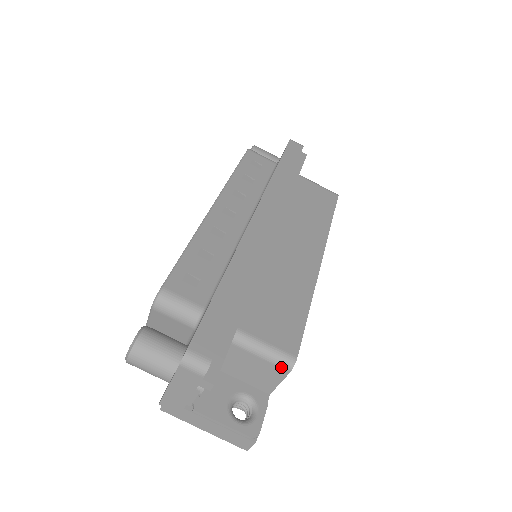
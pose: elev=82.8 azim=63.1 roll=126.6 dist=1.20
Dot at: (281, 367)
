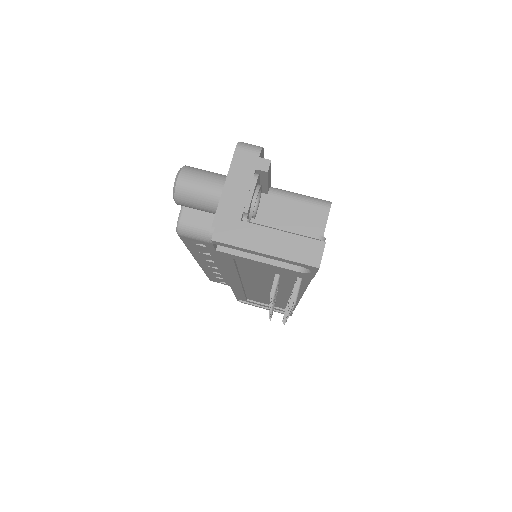
Dot at: (320, 205)
